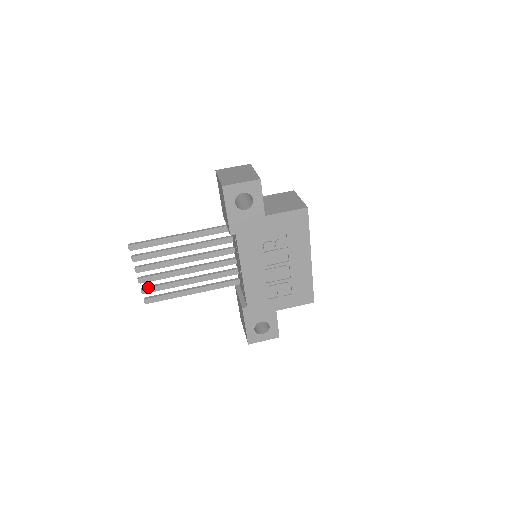
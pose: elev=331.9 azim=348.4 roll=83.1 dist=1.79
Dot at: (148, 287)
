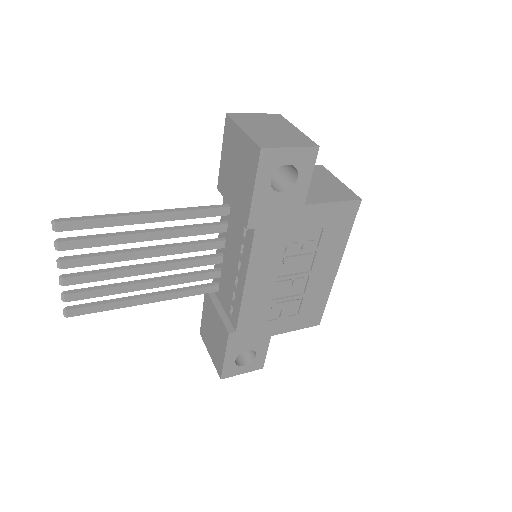
Dot at: (75, 292)
